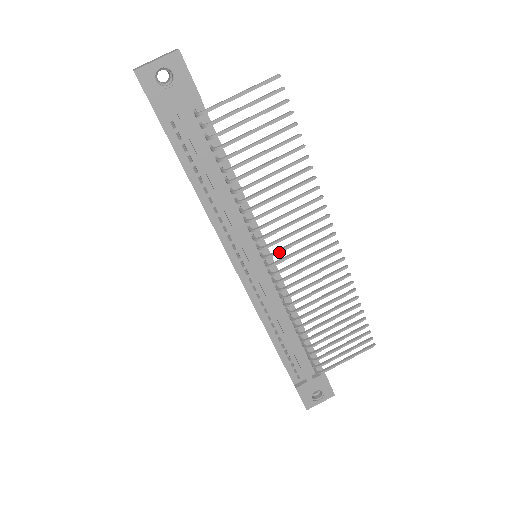
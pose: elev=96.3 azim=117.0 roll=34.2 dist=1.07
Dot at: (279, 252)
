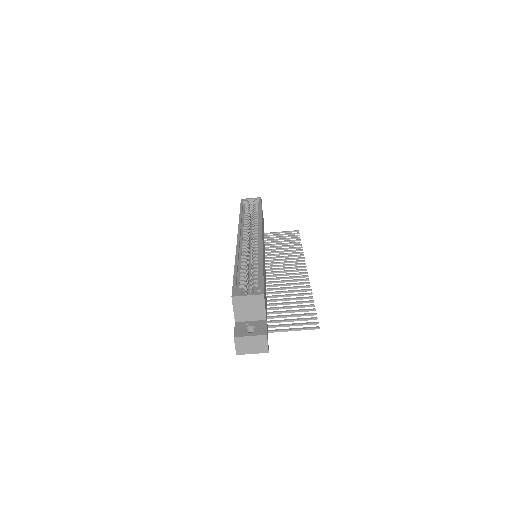
Dot at: (270, 276)
